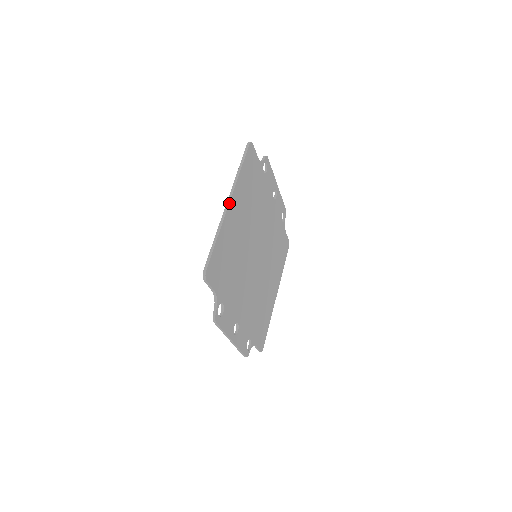
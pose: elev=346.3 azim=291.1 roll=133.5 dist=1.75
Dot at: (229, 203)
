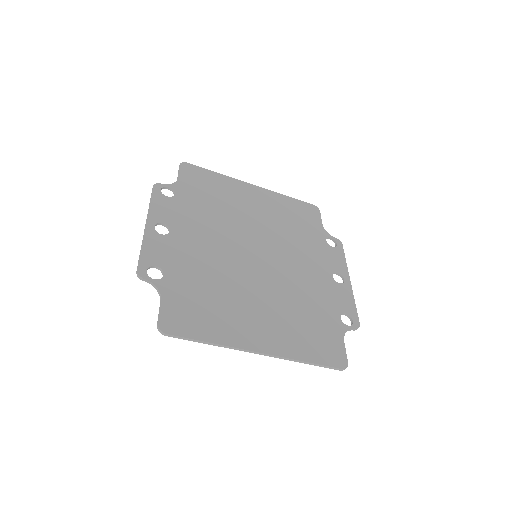
Dot at: (253, 185)
